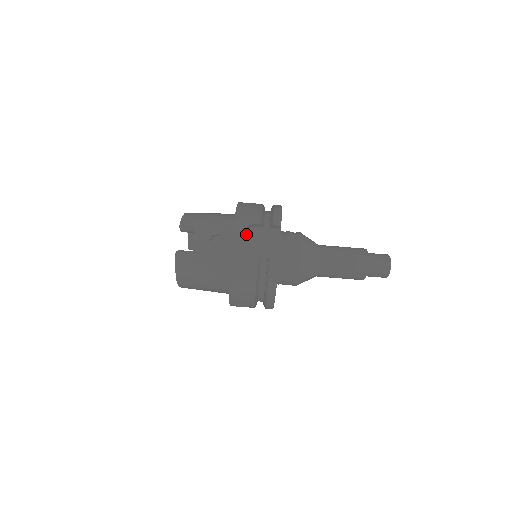
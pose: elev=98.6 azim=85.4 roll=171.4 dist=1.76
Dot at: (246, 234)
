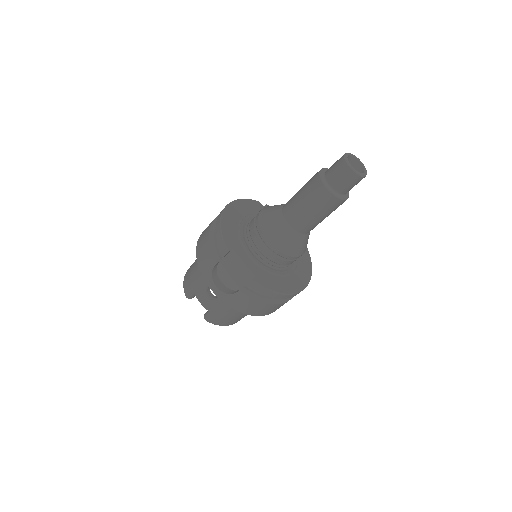
Dot at: (219, 276)
